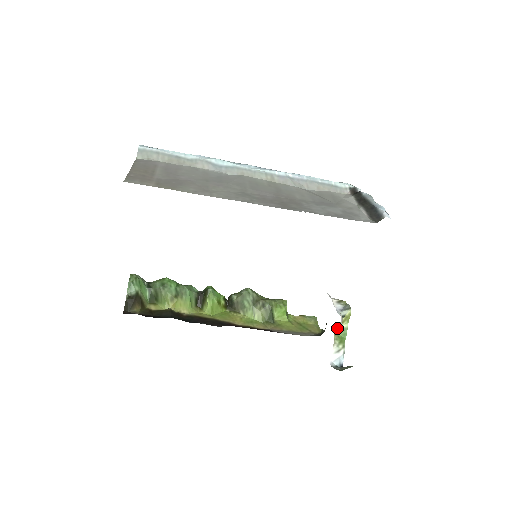
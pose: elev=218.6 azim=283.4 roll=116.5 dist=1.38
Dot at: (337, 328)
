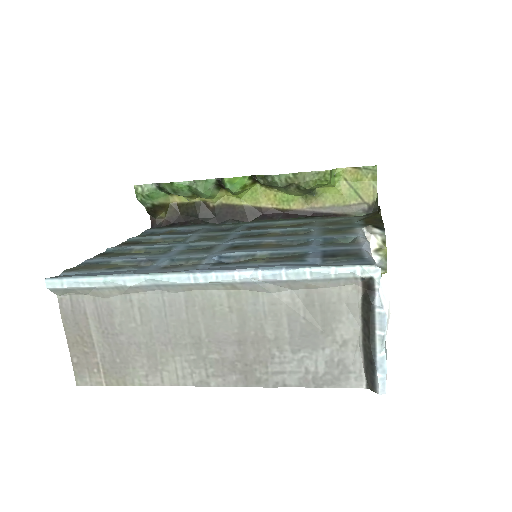
Dot at: occluded
